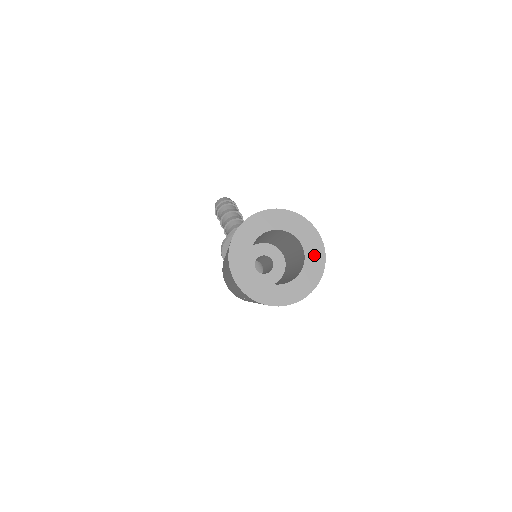
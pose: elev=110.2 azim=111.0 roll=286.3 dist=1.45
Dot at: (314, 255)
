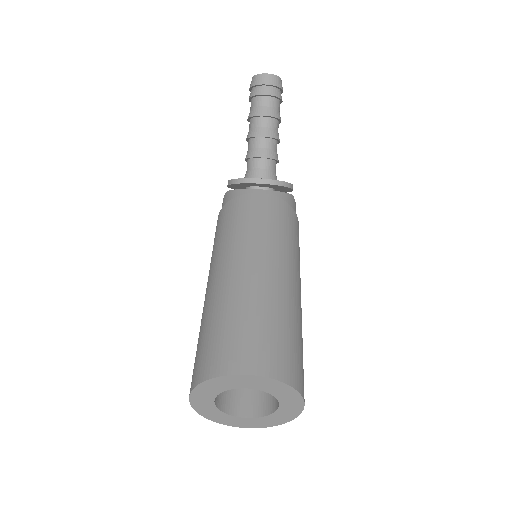
Dot at: (287, 412)
